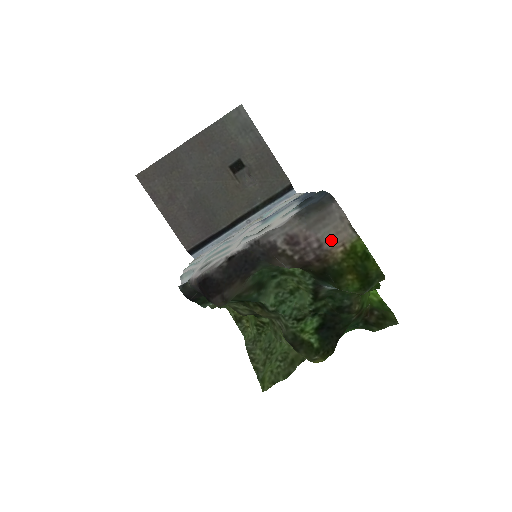
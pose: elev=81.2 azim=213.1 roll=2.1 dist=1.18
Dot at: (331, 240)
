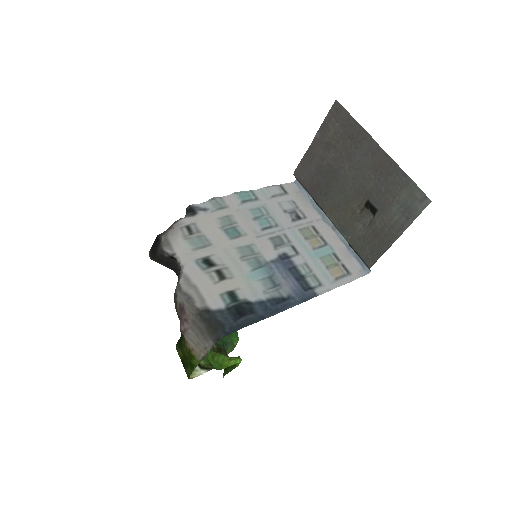
Dot at: (190, 340)
